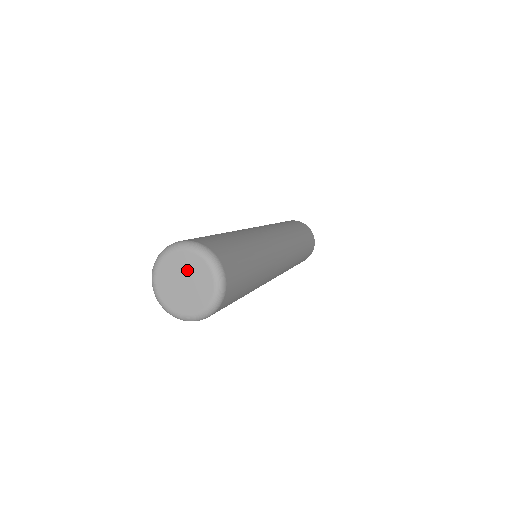
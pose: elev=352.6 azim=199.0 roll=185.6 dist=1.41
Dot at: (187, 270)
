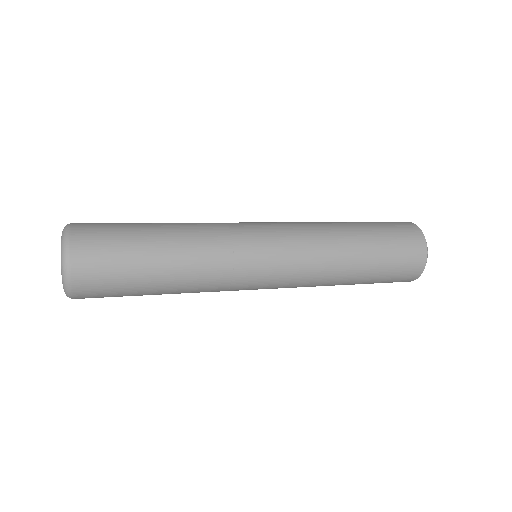
Dot at: occluded
